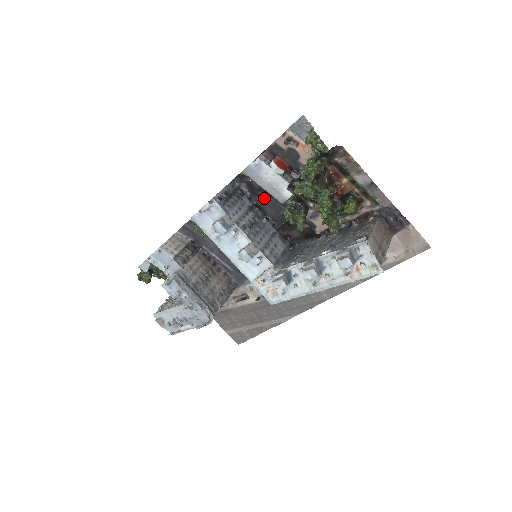
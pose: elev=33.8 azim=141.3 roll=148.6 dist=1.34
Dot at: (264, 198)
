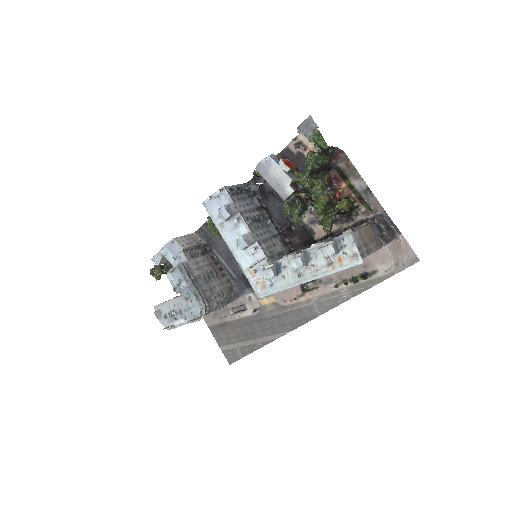
Dot at: (272, 201)
